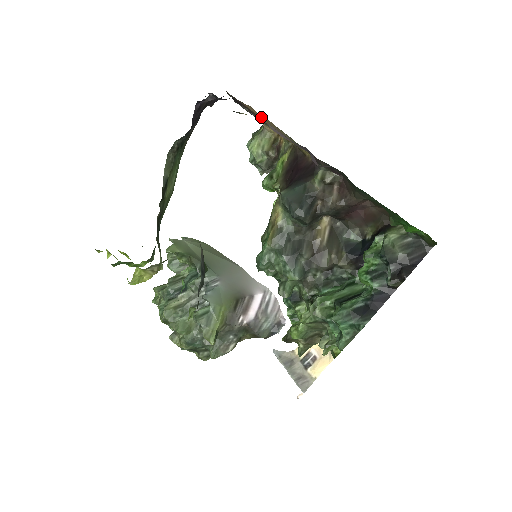
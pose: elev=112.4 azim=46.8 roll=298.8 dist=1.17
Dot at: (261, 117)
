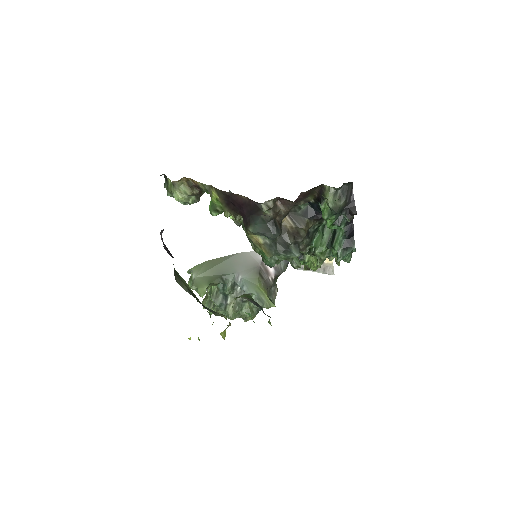
Dot at: occluded
